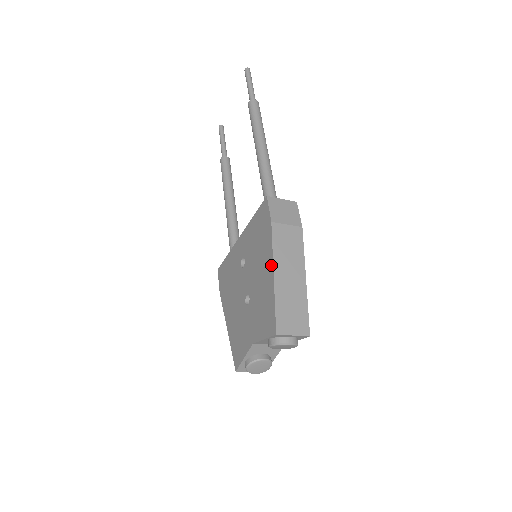
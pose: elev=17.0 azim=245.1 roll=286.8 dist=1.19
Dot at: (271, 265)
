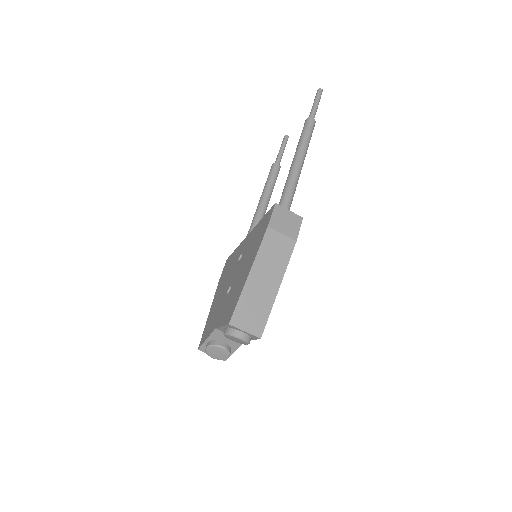
Dot at: (252, 263)
